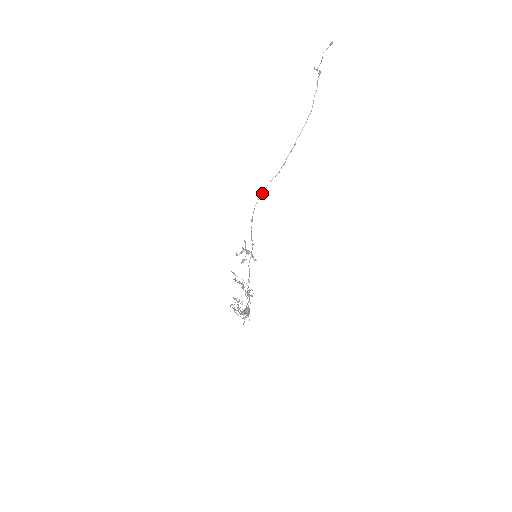
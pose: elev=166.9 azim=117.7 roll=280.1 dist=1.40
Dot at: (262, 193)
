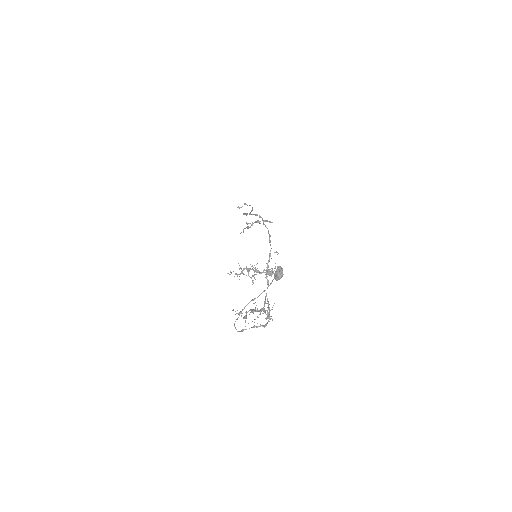
Dot at: occluded
